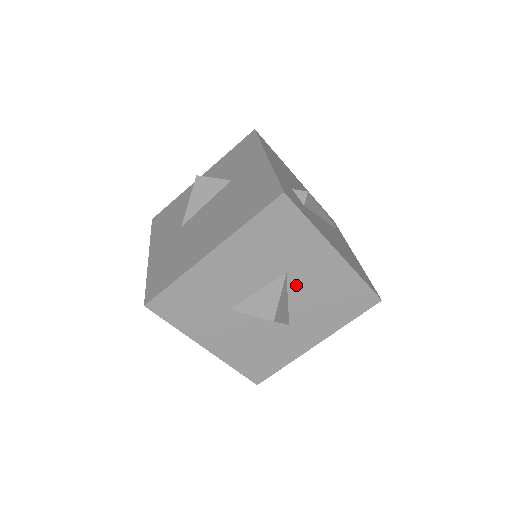
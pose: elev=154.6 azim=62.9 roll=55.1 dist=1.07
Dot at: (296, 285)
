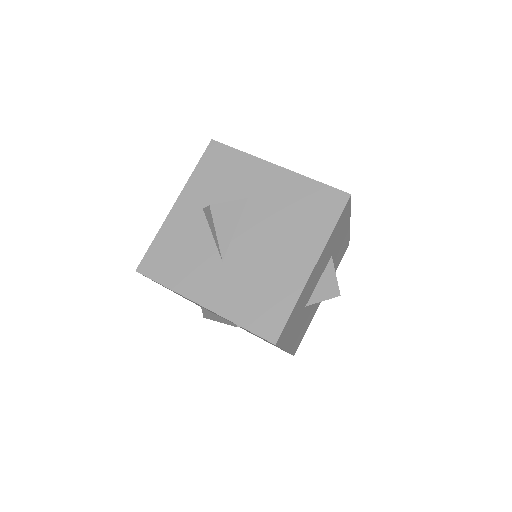
Dot at: occluded
